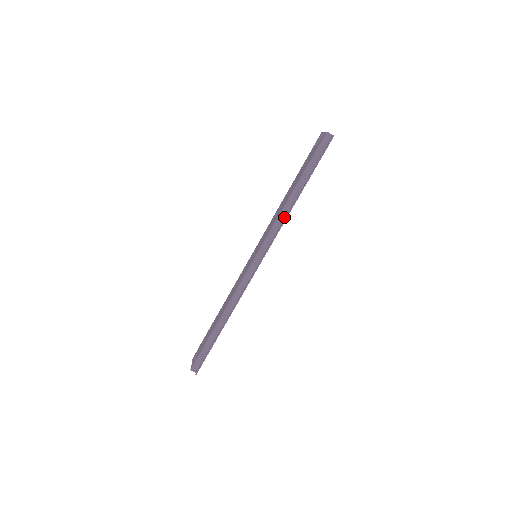
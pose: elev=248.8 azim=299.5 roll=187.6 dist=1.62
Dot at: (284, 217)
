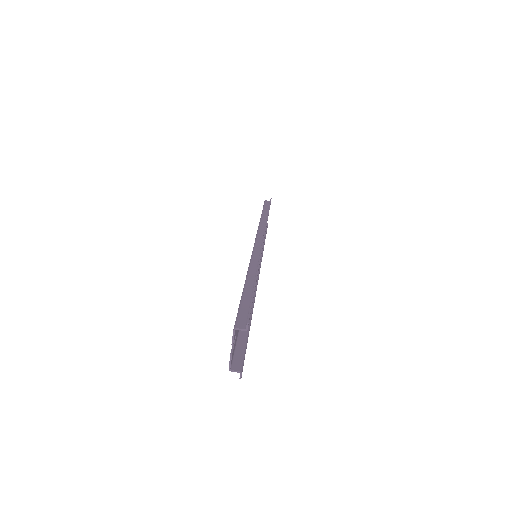
Dot at: (265, 224)
